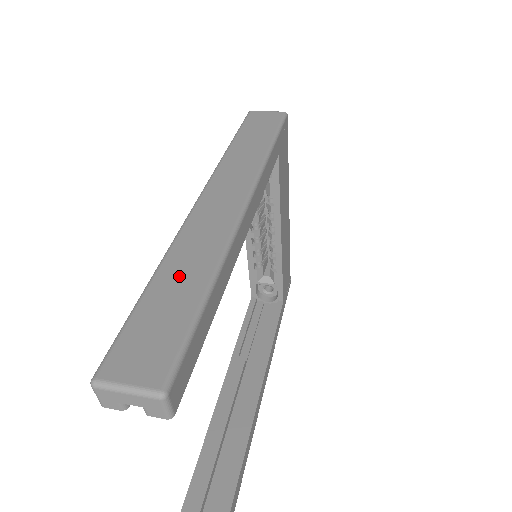
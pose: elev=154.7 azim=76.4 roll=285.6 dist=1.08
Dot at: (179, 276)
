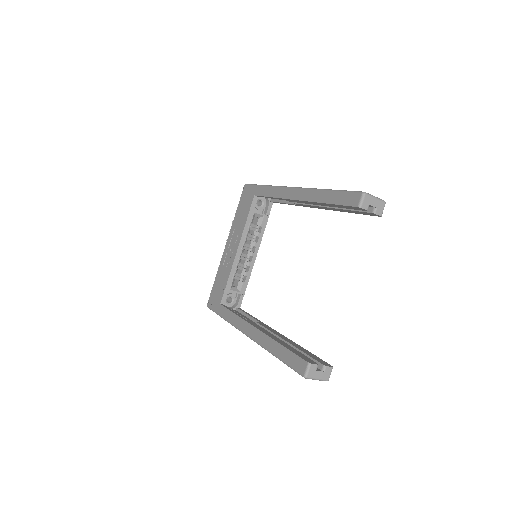
Dot at: occluded
